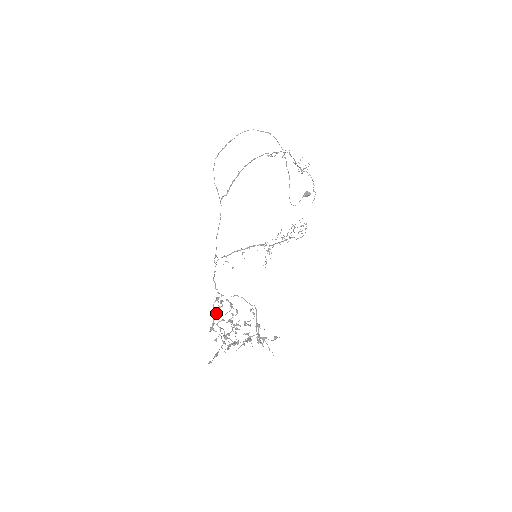
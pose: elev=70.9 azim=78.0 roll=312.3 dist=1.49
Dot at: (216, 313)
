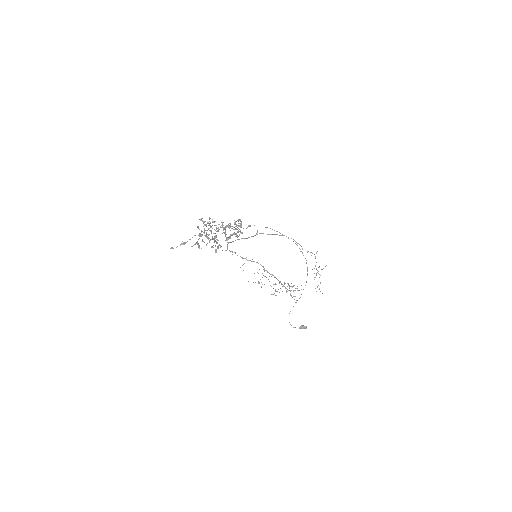
Dot at: (206, 236)
